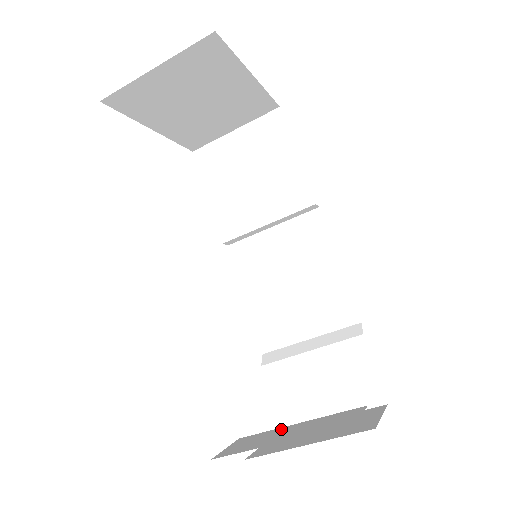
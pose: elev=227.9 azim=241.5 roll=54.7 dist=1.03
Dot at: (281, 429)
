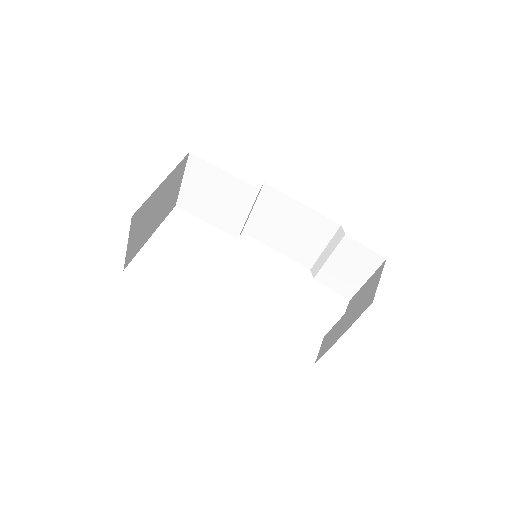
Dot at: (335, 326)
